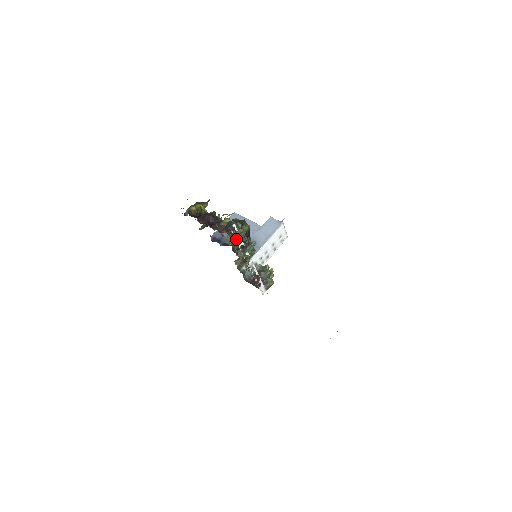
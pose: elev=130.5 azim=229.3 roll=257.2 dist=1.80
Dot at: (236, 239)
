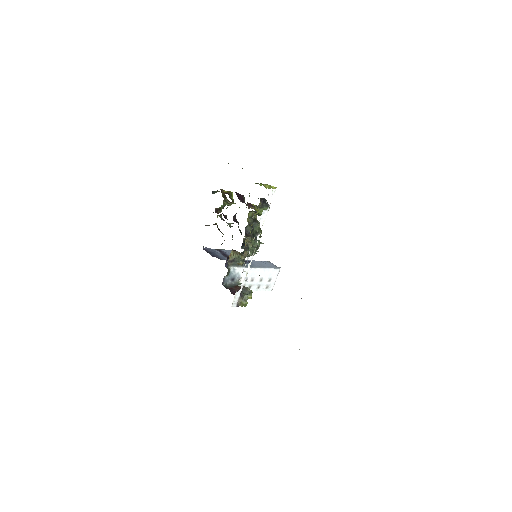
Dot at: (254, 223)
